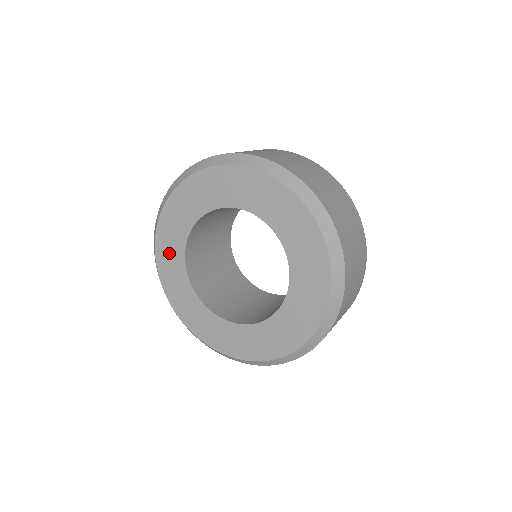
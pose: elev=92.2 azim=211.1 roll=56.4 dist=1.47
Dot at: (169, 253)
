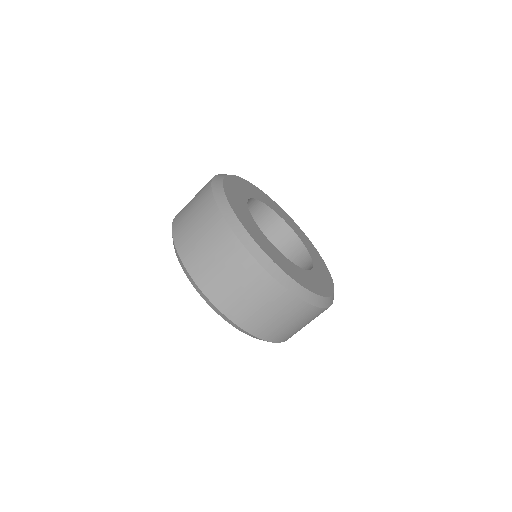
Dot at: occluded
